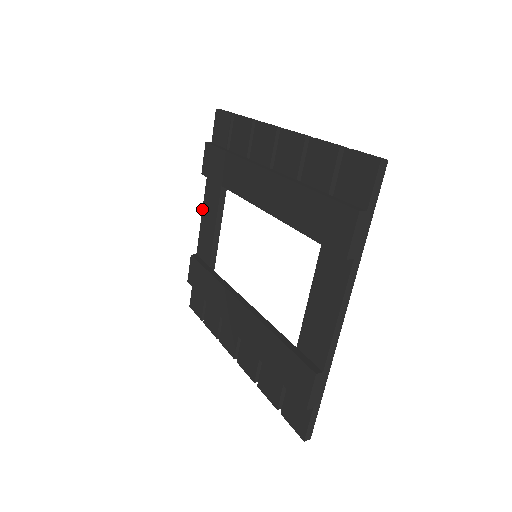
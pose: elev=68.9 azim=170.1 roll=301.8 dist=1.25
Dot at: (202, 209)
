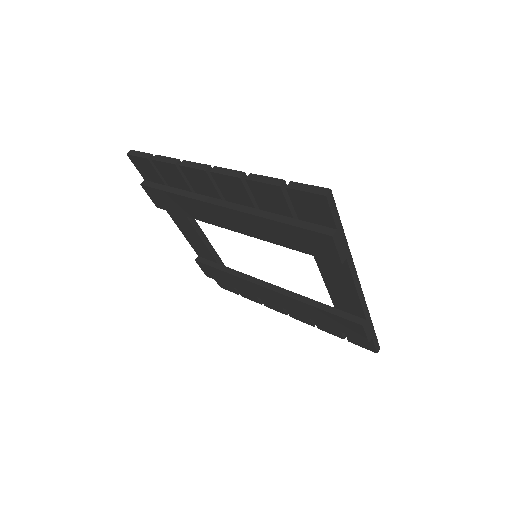
Dot at: occluded
